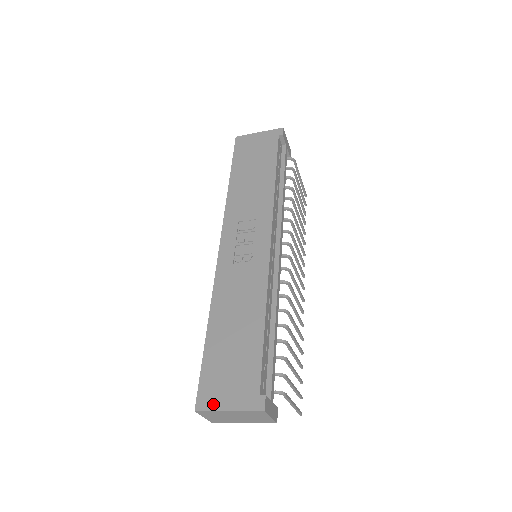
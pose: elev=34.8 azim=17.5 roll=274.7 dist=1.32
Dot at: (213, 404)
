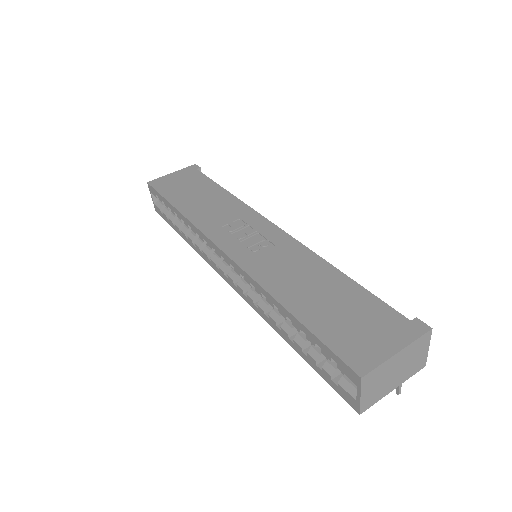
Dot at: (374, 358)
